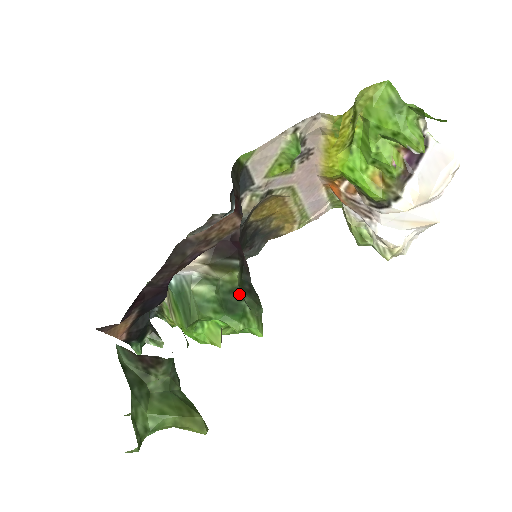
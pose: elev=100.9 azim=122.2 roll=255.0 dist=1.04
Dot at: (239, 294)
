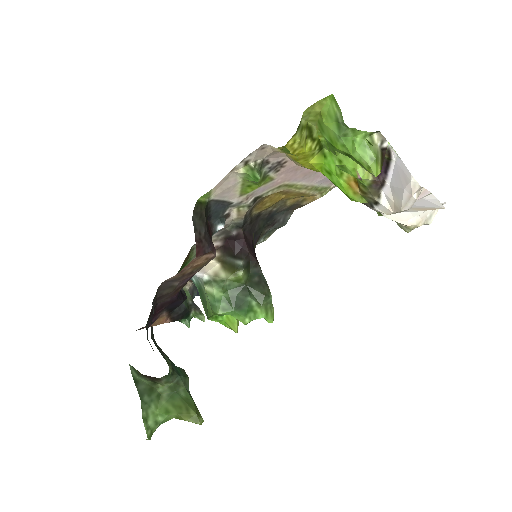
Dot at: (246, 290)
